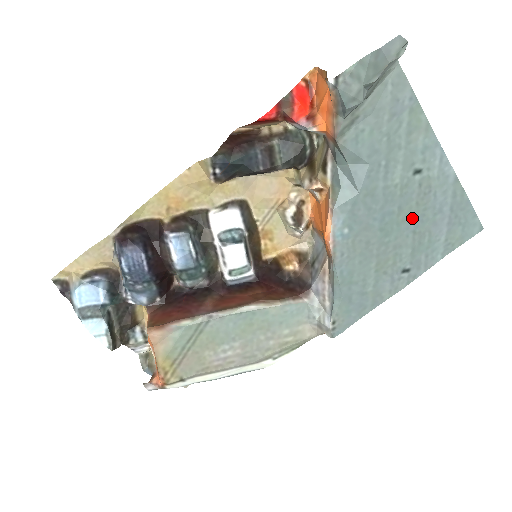
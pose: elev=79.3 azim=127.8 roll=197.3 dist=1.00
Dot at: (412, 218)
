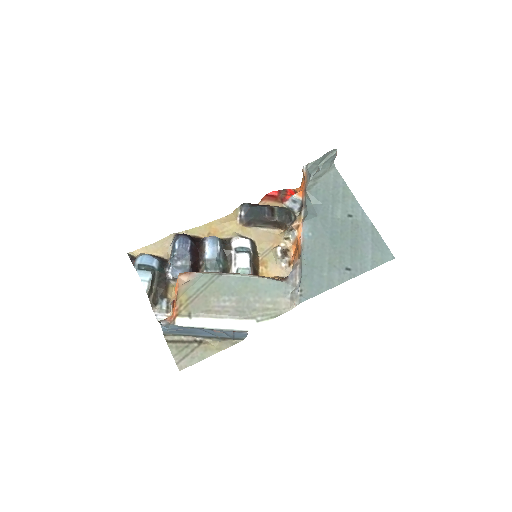
Dot at: (349, 239)
